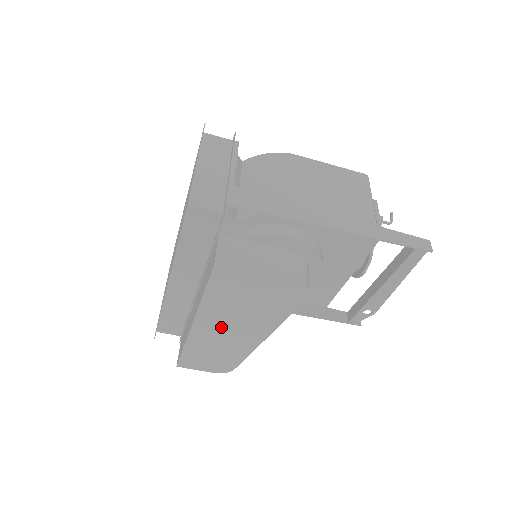
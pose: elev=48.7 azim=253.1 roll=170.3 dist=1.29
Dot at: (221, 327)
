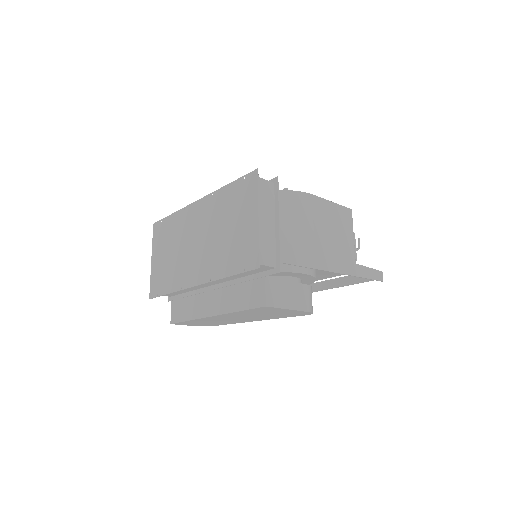
Dot at: (232, 318)
